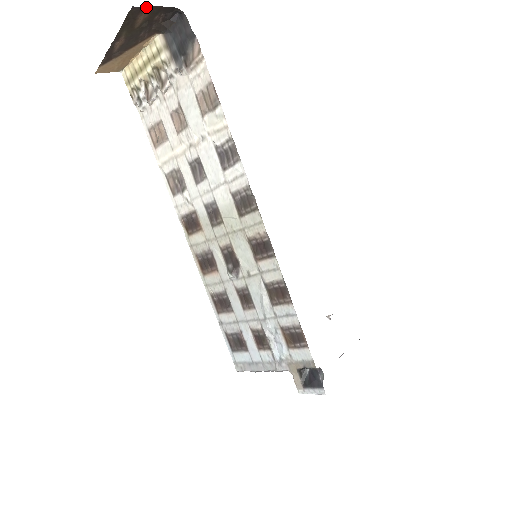
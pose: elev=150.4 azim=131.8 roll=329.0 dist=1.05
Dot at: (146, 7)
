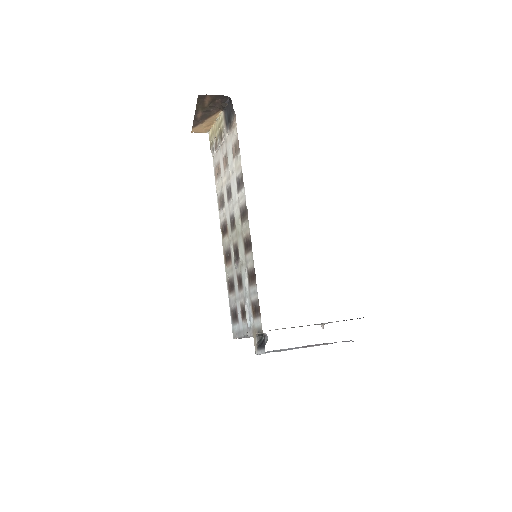
Dot at: (207, 95)
